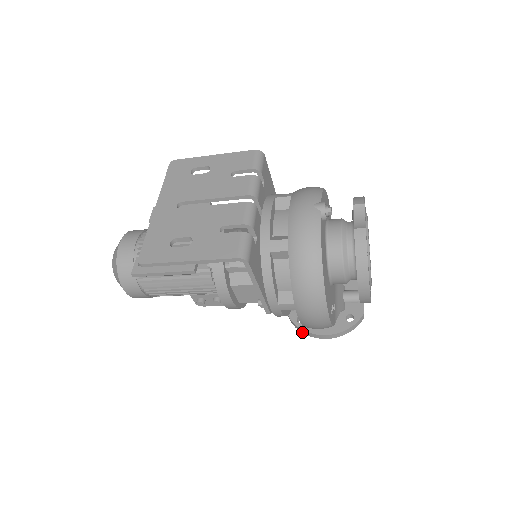
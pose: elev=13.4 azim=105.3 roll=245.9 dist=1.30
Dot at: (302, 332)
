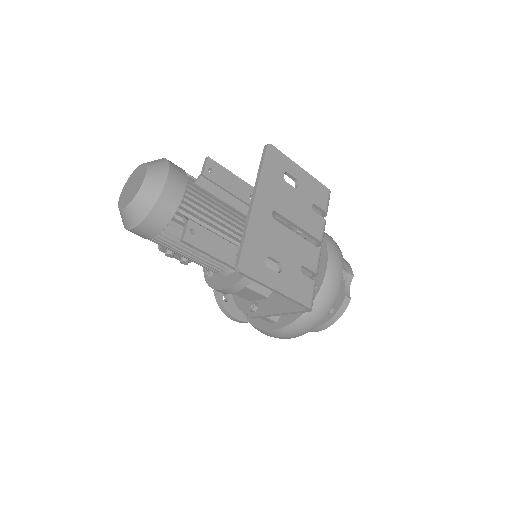
Dot at: (221, 308)
